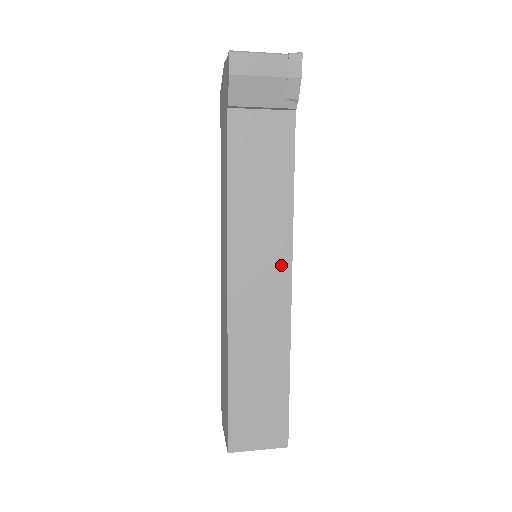
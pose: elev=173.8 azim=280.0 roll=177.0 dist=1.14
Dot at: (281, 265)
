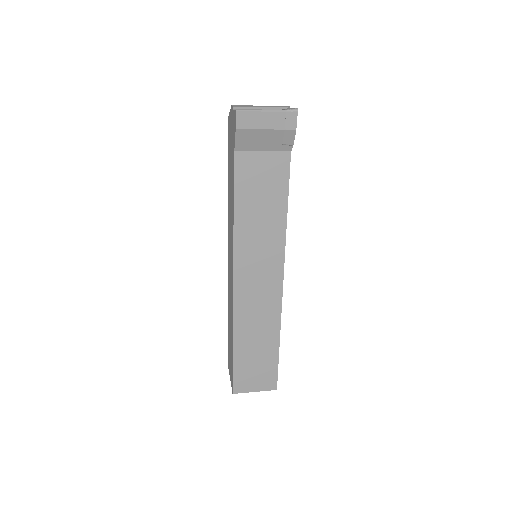
Dot at: (275, 268)
